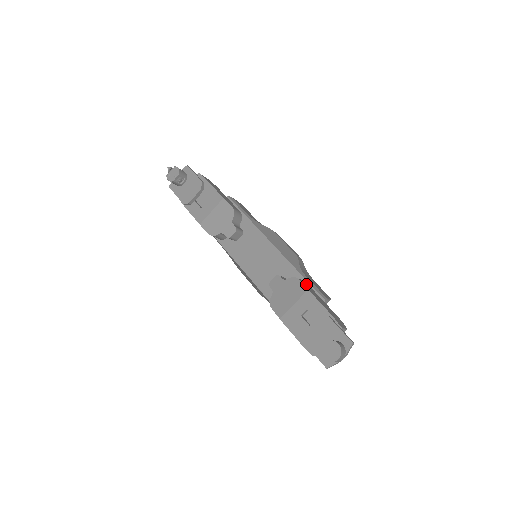
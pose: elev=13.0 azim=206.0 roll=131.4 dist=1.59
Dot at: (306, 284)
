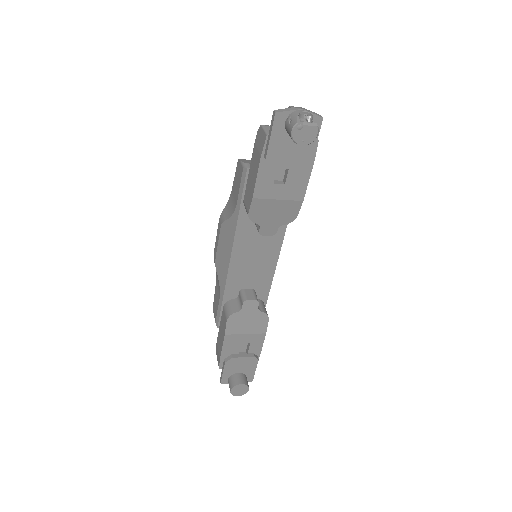
Dot at: occluded
